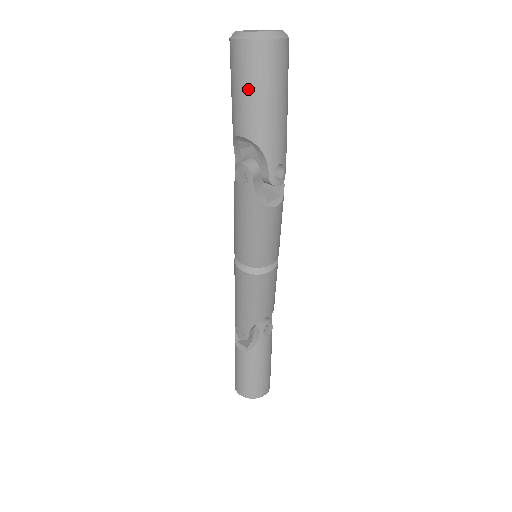
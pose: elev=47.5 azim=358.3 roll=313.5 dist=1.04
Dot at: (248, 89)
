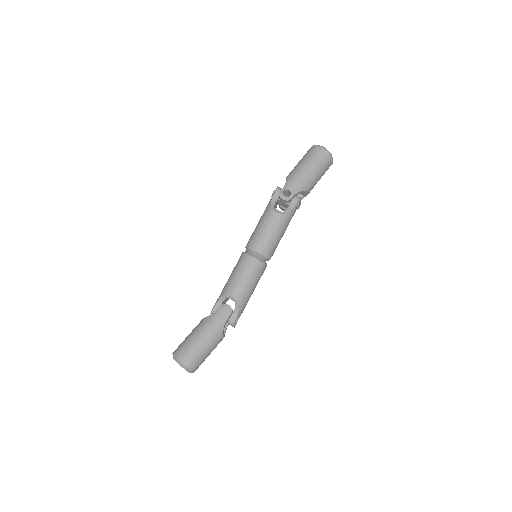
Dot at: (300, 161)
